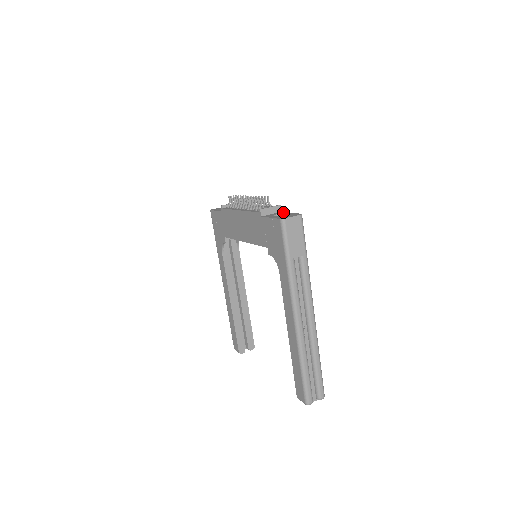
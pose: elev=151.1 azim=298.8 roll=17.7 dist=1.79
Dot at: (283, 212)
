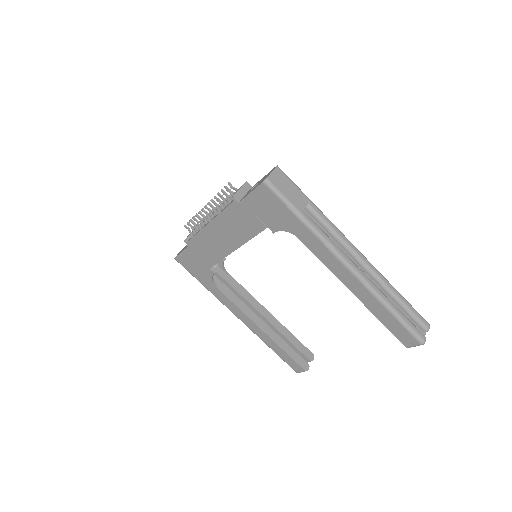
Dot at: (254, 185)
